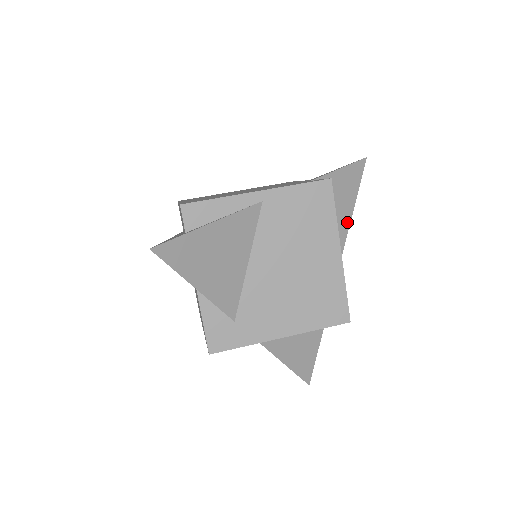
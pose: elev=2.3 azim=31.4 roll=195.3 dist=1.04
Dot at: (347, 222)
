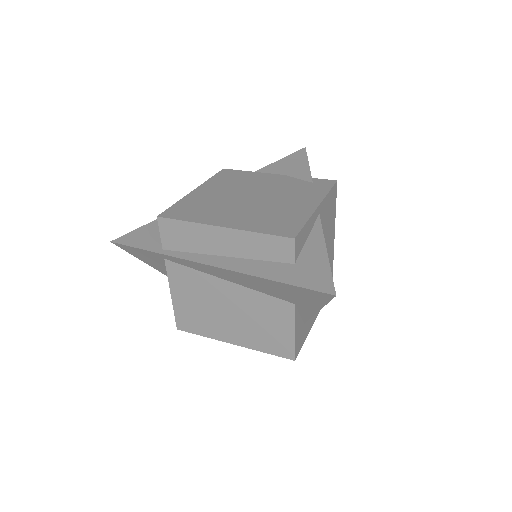
Dot at: occluded
